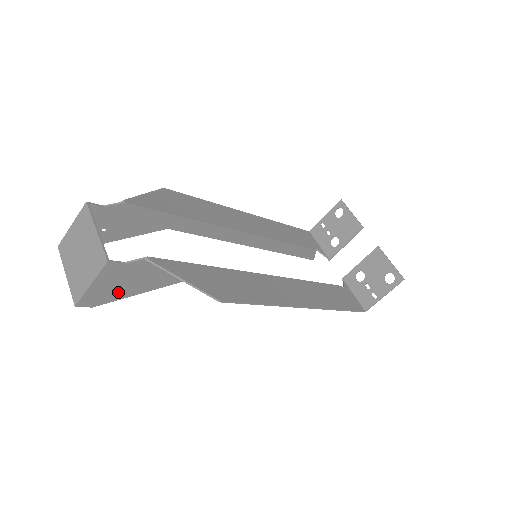
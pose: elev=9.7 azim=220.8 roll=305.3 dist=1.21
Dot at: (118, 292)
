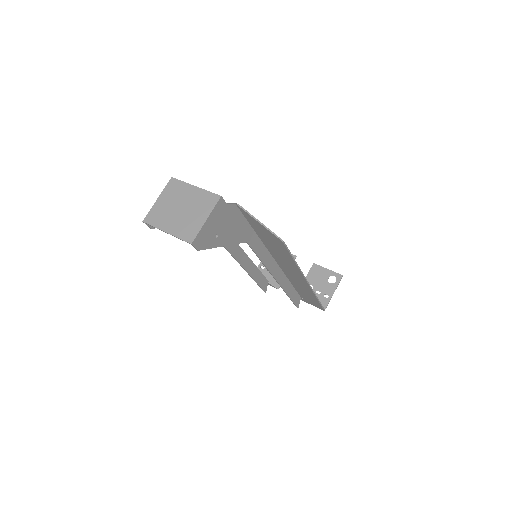
Dot at: (214, 238)
